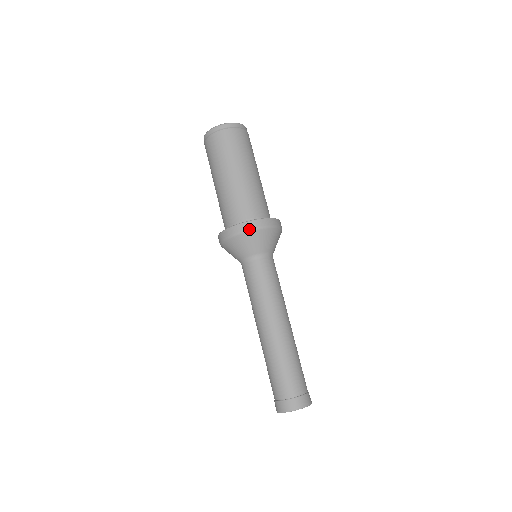
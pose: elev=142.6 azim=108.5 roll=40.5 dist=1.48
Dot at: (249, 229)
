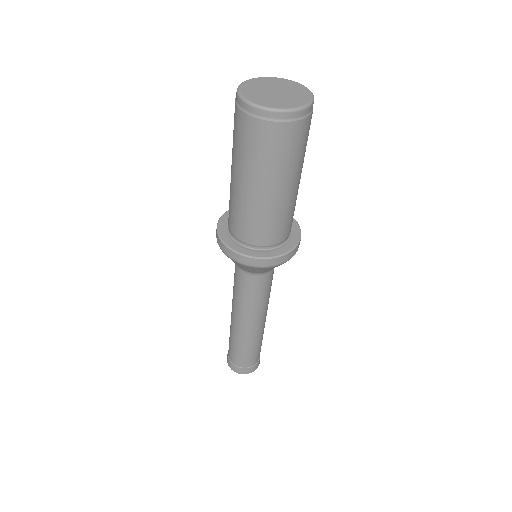
Dot at: (281, 263)
